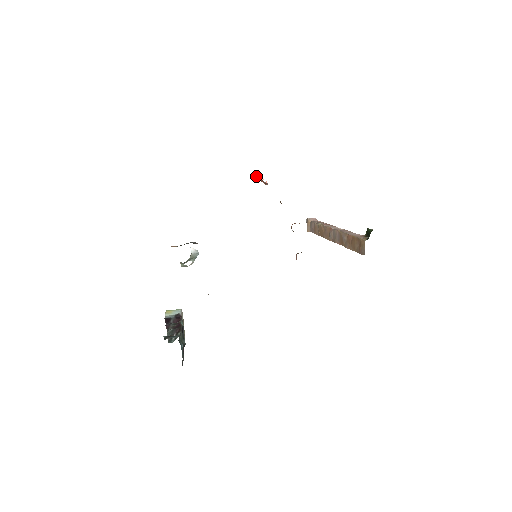
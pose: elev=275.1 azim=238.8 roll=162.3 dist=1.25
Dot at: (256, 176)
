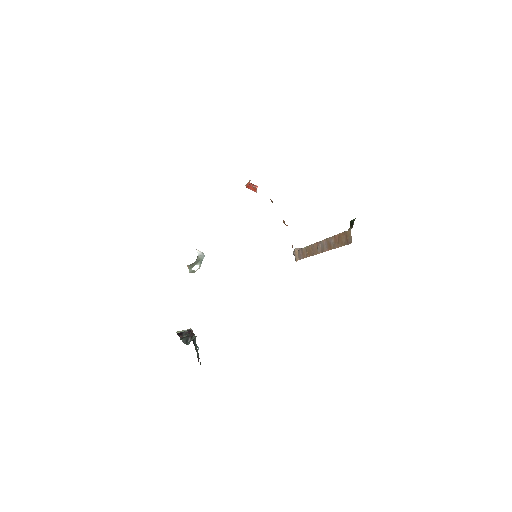
Dot at: (247, 184)
